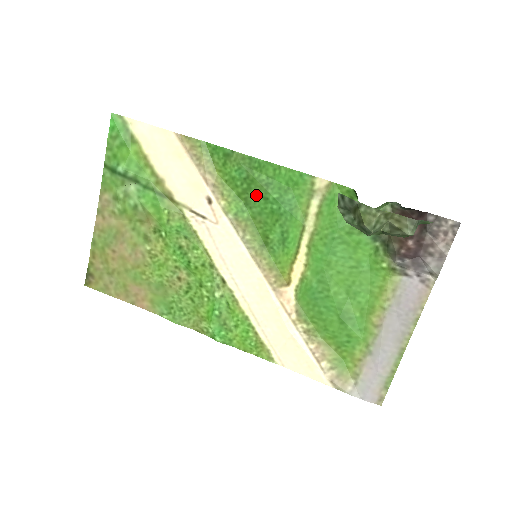
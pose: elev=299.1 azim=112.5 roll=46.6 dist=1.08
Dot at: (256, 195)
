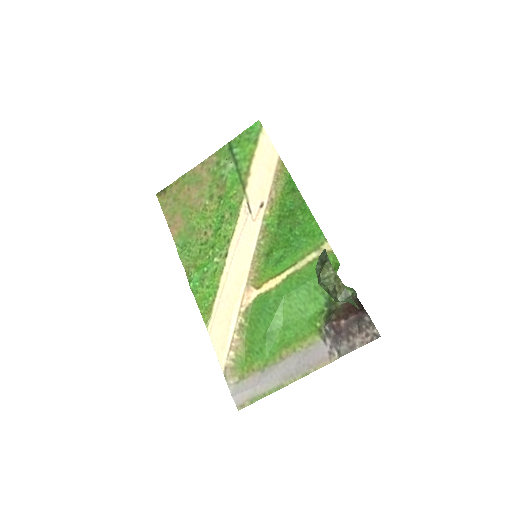
Dot at: (288, 224)
